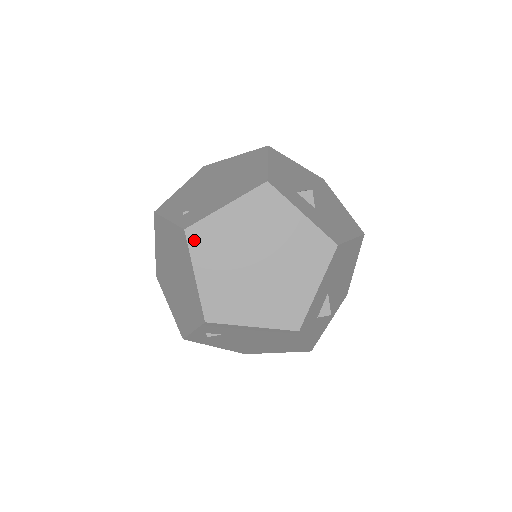
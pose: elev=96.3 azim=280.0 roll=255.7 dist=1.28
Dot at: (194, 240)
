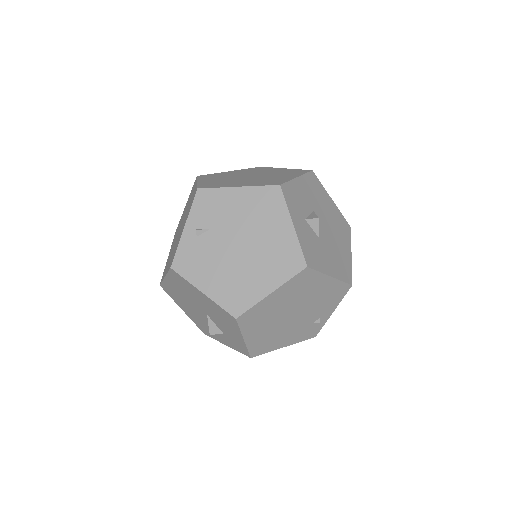
Dot at: (202, 177)
